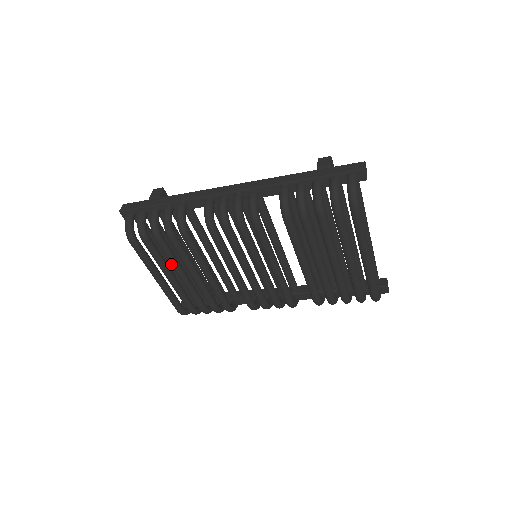
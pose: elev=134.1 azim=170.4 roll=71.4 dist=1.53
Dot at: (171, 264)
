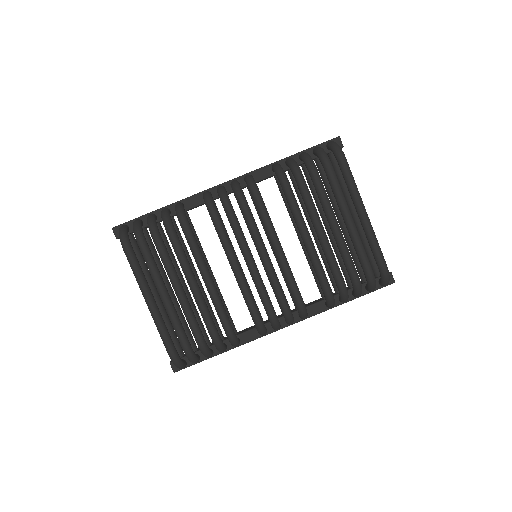
Dot at: (167, 270)
